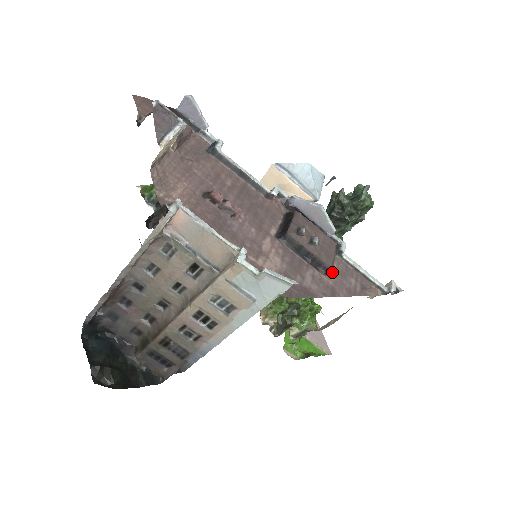
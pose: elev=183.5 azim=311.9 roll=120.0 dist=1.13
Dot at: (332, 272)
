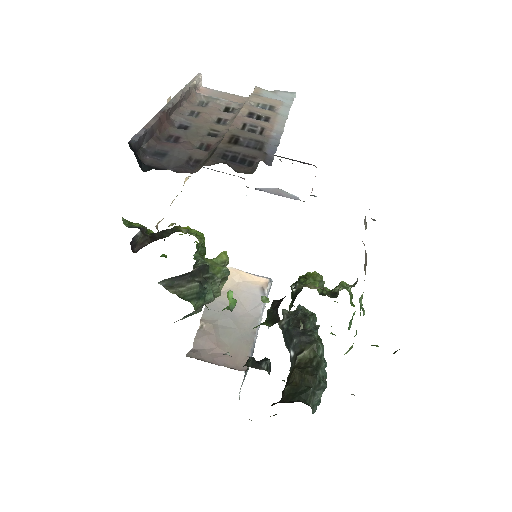
Dot at: occluded
